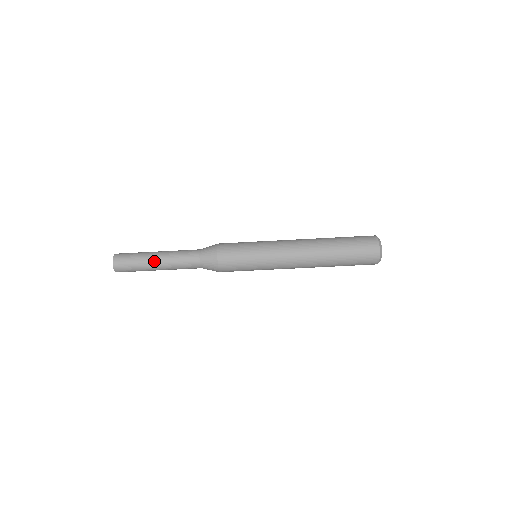
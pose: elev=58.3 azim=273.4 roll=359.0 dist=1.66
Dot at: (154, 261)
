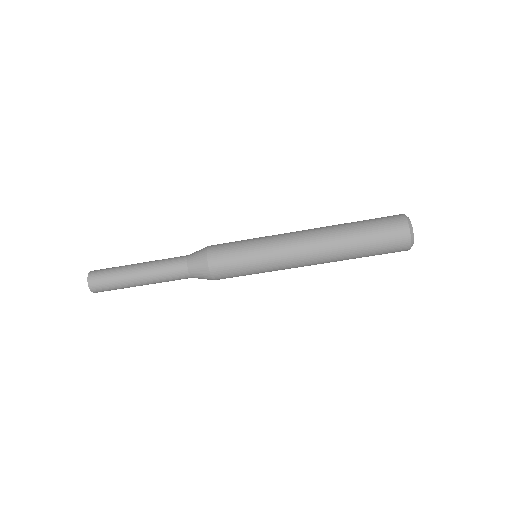
Dot at: (137, 283)
